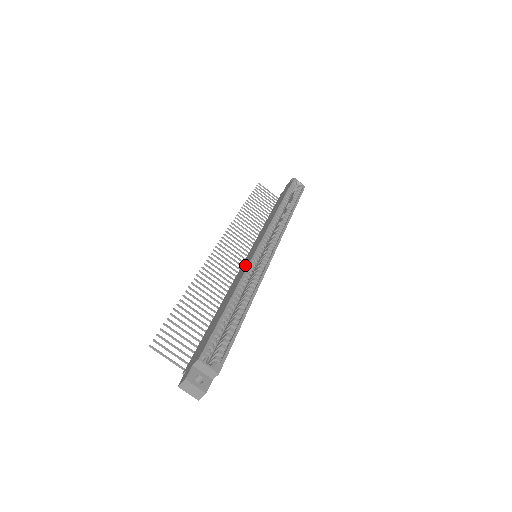
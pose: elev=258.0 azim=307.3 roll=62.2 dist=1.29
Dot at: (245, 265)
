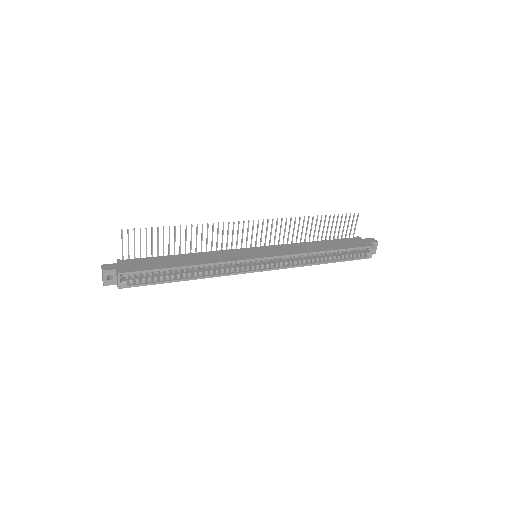
Dot at: (235, 256)
